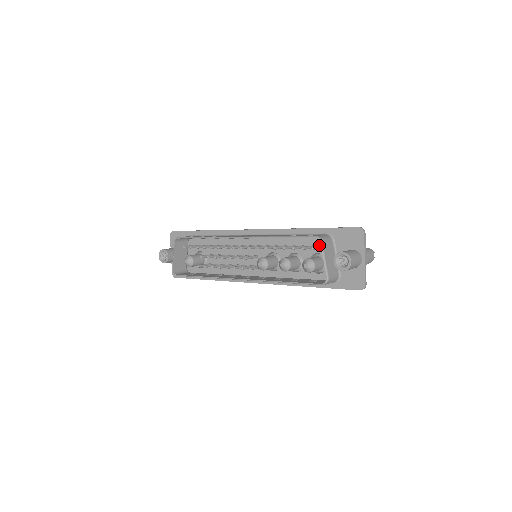
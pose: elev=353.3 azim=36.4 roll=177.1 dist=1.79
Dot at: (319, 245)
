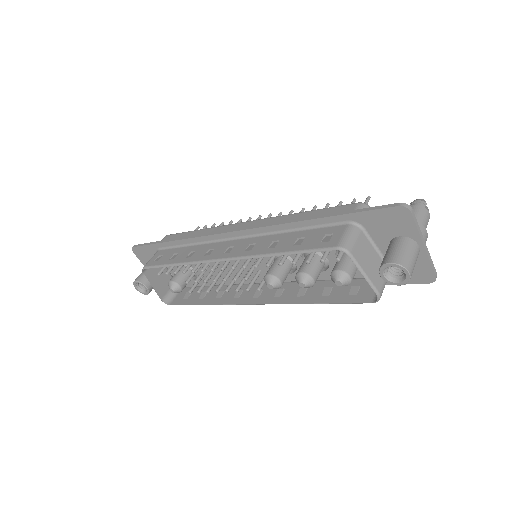
Dot at: occluded
